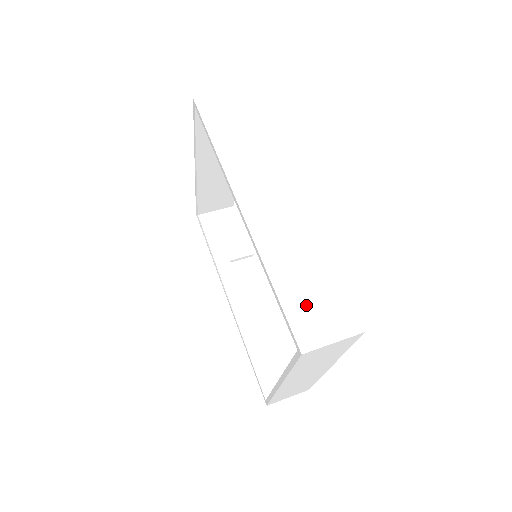
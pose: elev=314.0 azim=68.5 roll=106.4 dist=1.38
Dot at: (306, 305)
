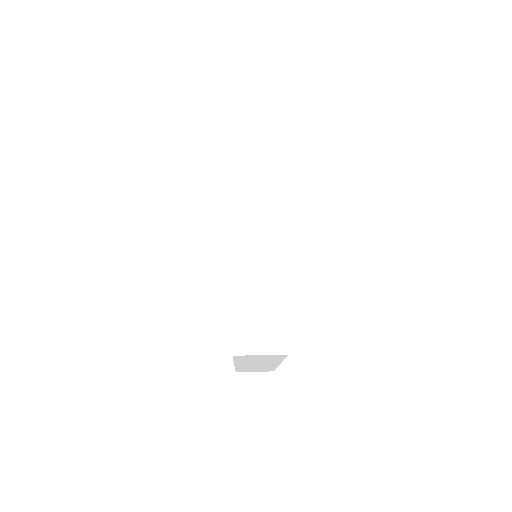
Dot at: (252, 320)
